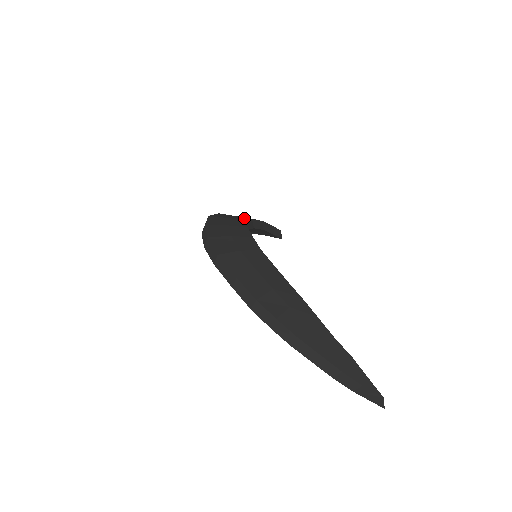
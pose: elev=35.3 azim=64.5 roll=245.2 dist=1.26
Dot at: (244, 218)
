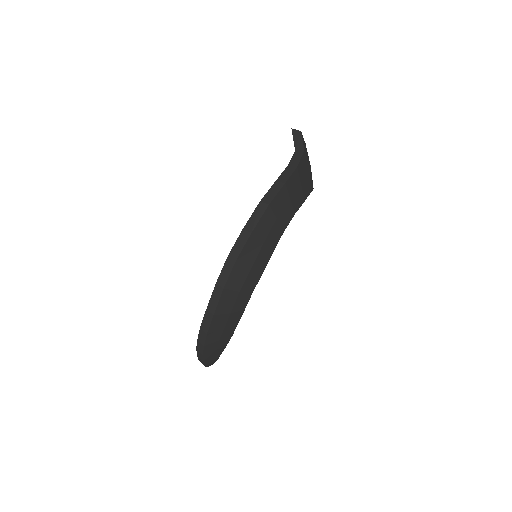
Dot at: (289, 217)
